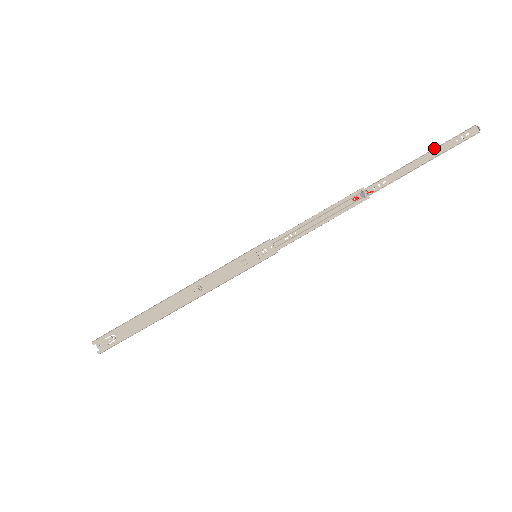
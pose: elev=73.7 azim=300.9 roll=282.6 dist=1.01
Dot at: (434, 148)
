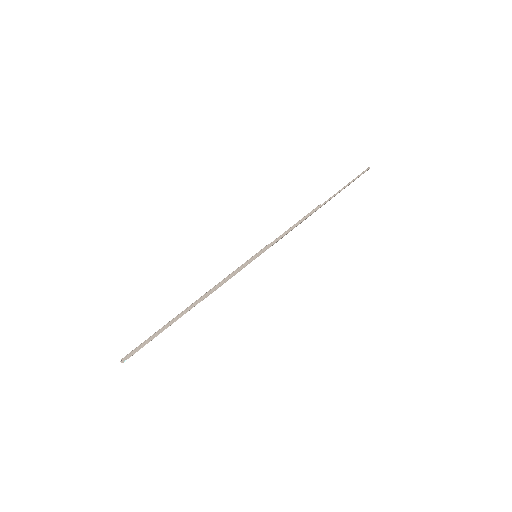
Dot at: occluded
